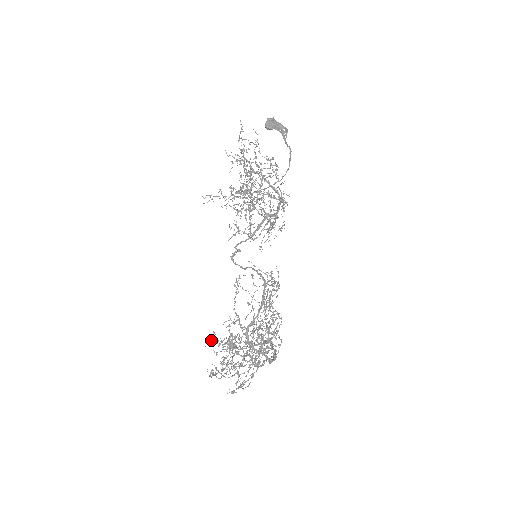
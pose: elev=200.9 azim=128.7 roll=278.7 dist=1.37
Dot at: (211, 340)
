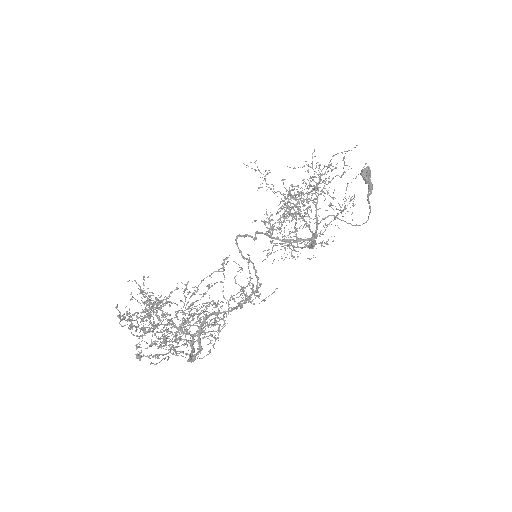
Dot at: (135, 280)
